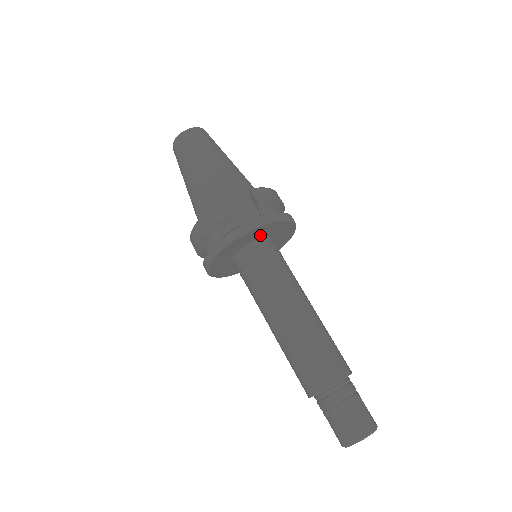
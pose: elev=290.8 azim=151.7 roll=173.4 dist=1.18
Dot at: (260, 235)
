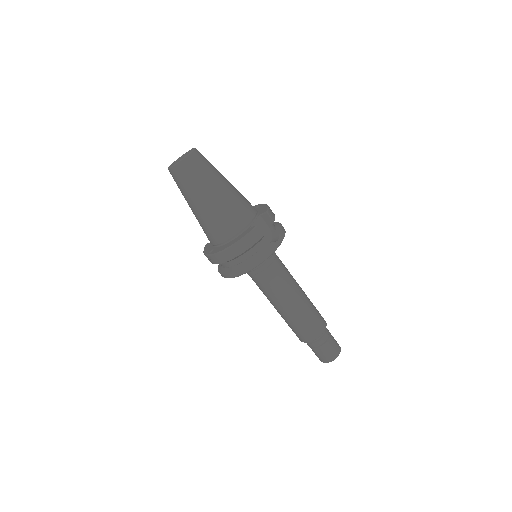
Dot at: occluded
